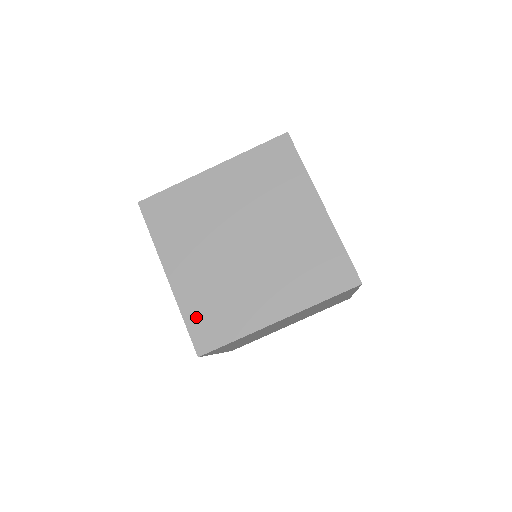
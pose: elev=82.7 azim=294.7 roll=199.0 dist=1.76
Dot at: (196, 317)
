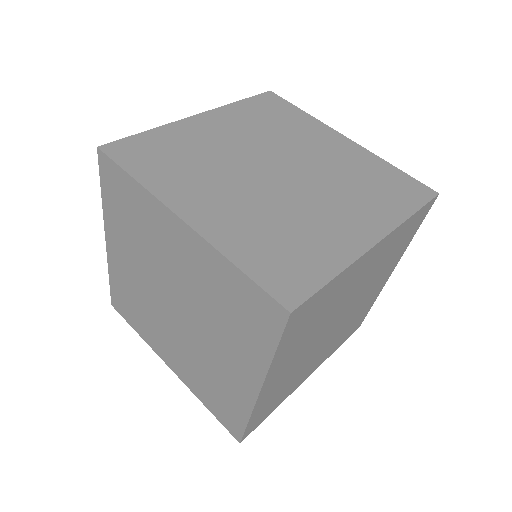
Dot at: (210, 403)
